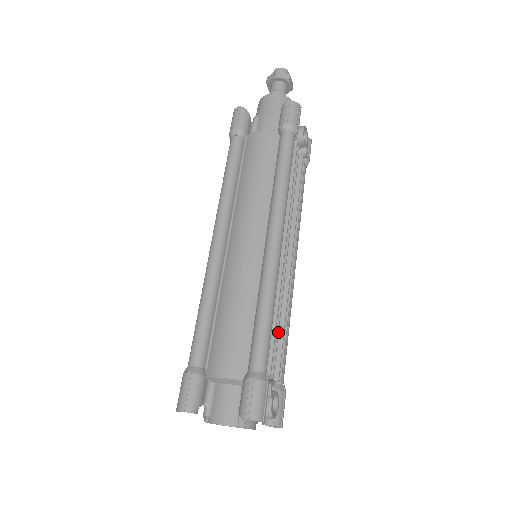
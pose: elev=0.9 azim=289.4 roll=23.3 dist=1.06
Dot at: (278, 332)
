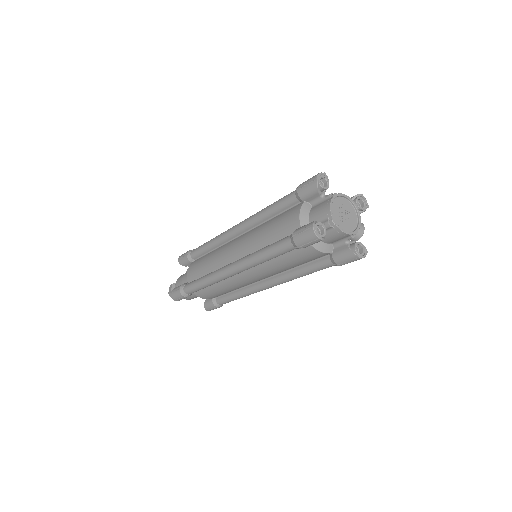
Dot at: occluded
